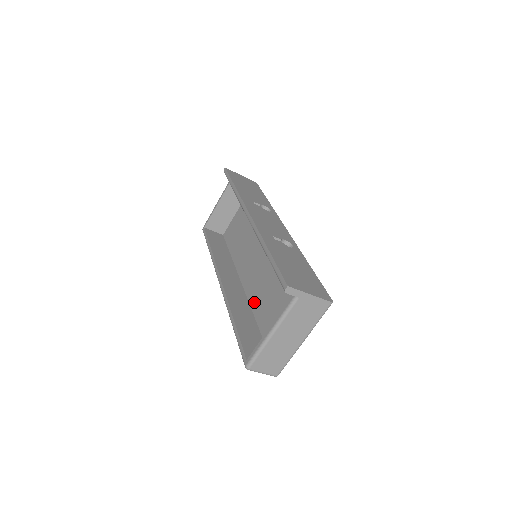
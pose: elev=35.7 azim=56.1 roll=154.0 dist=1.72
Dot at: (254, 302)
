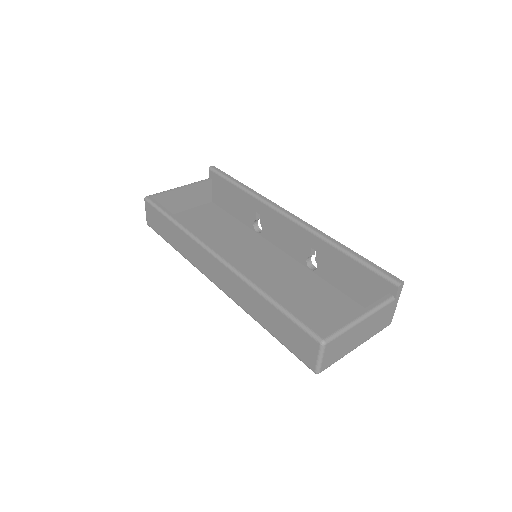
Dot at: occluded
